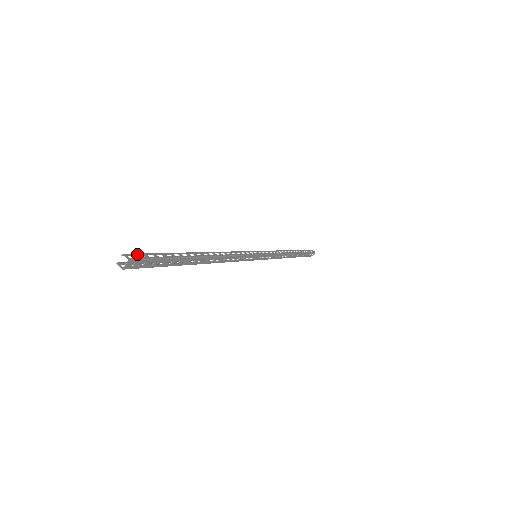
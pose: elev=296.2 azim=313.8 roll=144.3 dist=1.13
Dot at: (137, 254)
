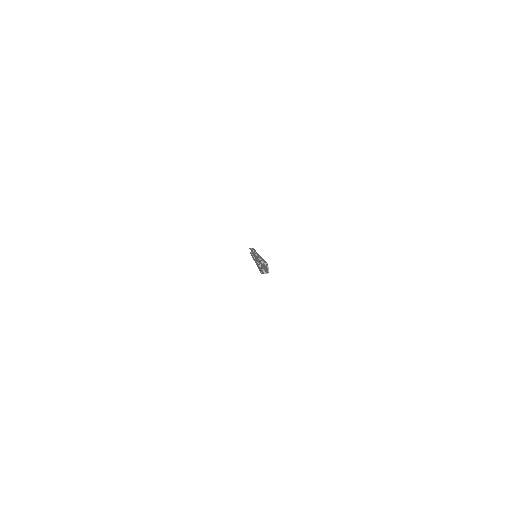
Dot at: (260, 263)
